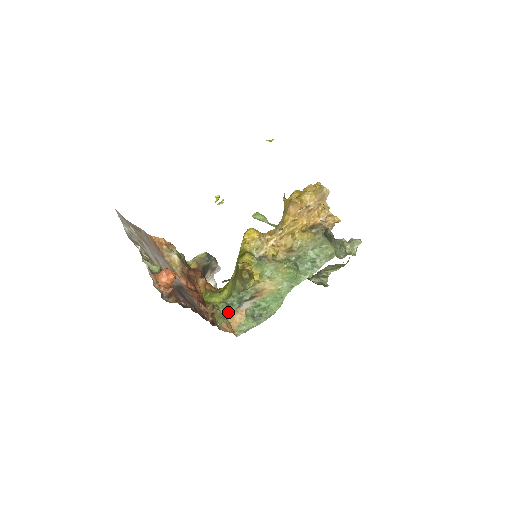
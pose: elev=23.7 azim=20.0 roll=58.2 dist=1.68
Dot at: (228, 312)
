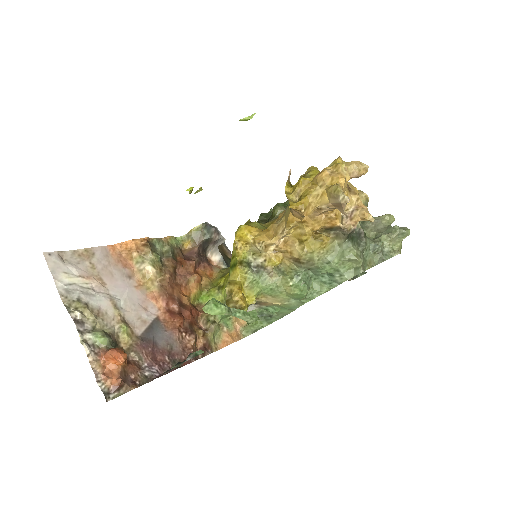
Dot at: occluded
